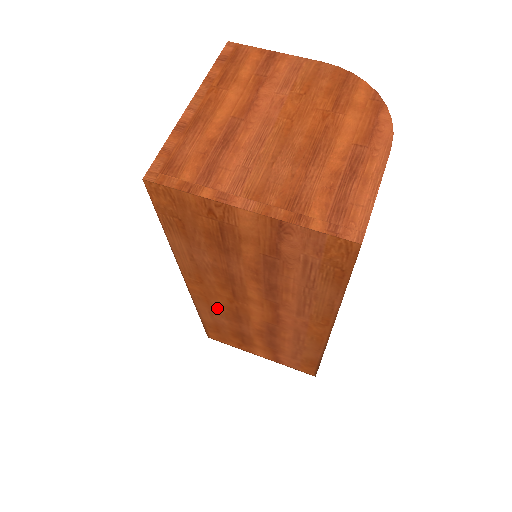
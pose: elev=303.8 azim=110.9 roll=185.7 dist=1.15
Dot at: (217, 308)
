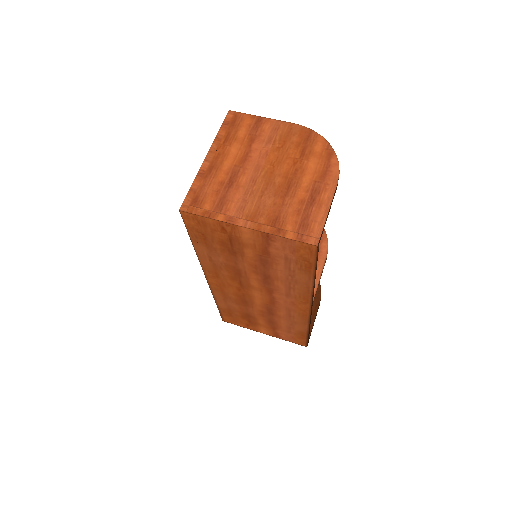
Dot at: (229, 296)
